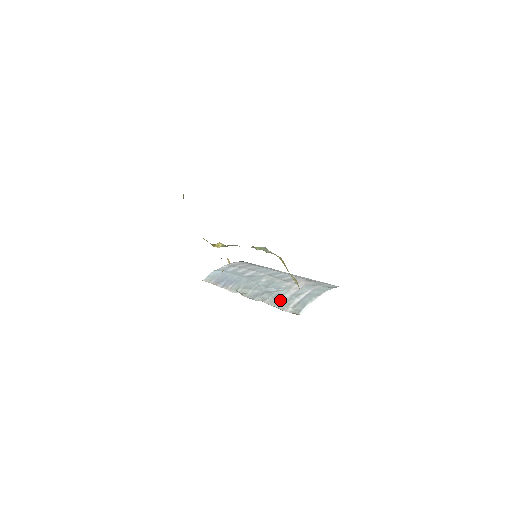
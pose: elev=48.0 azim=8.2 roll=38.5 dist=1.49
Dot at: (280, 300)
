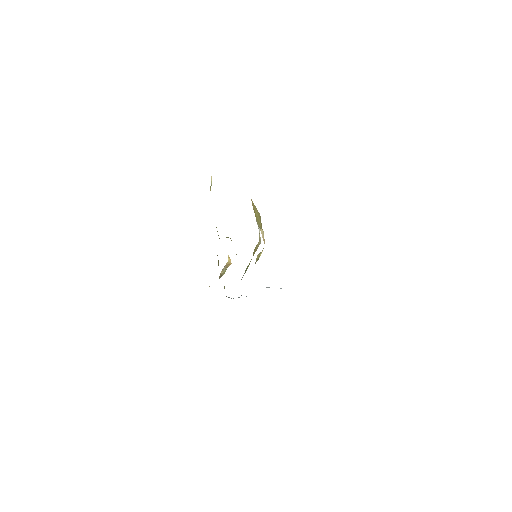
Dot at: occluded
